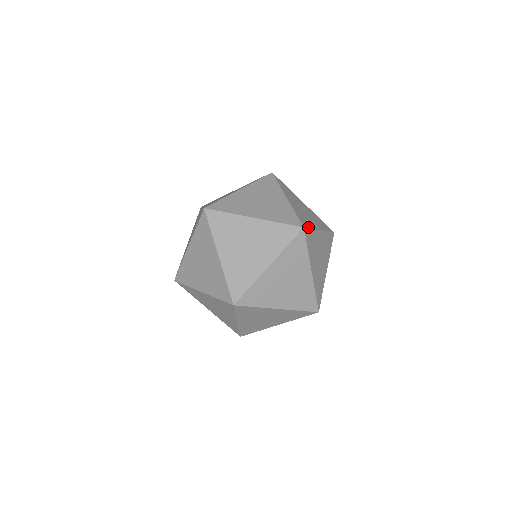
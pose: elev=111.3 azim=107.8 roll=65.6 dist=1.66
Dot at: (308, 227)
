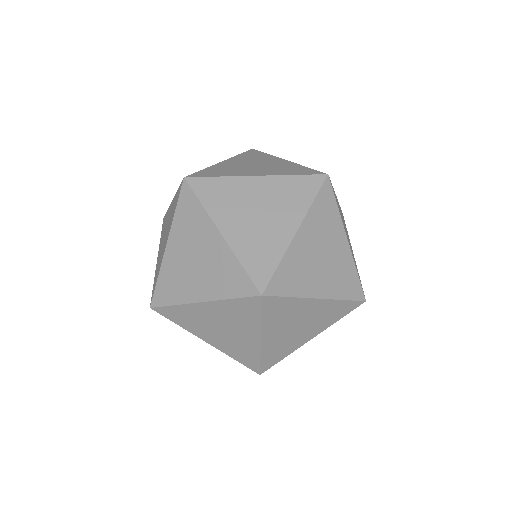
Dot at: occluded
